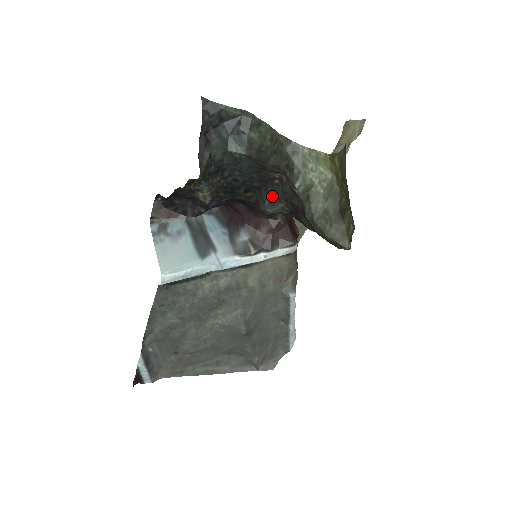
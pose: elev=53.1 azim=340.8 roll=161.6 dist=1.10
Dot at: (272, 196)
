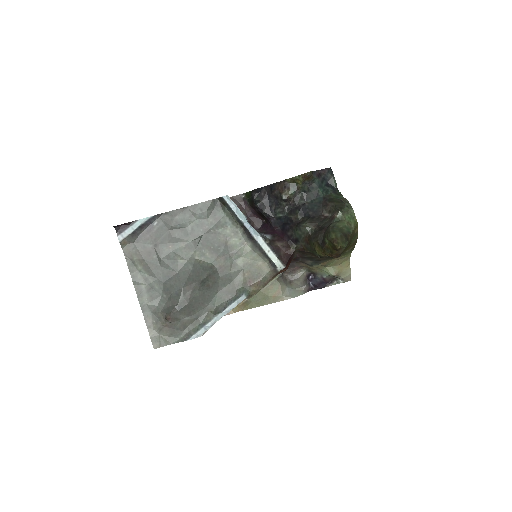
Dot at: (313, 221)
